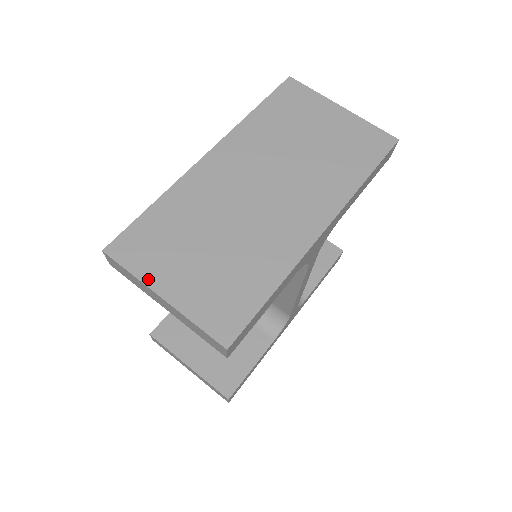
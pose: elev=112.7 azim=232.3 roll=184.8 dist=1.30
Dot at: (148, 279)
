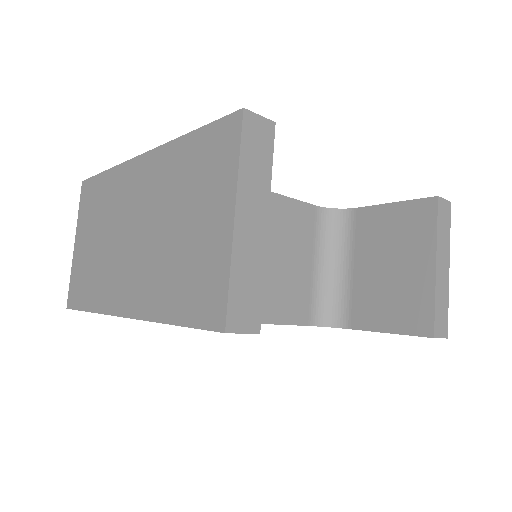
Dot at: (78, 225)
